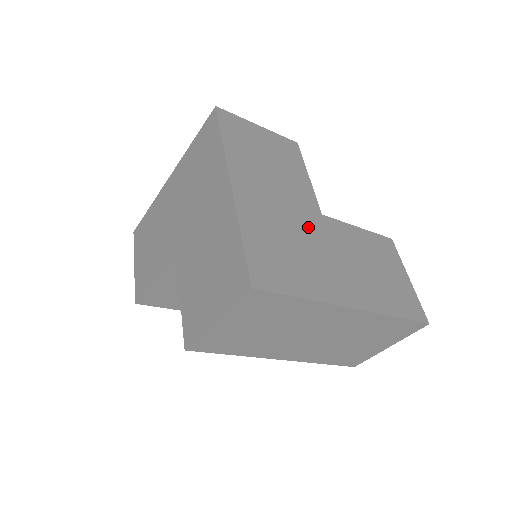
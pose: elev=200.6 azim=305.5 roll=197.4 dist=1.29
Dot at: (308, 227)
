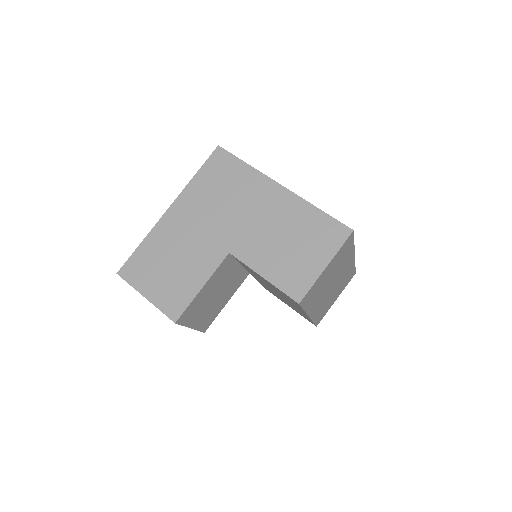
Dot at: occluded
